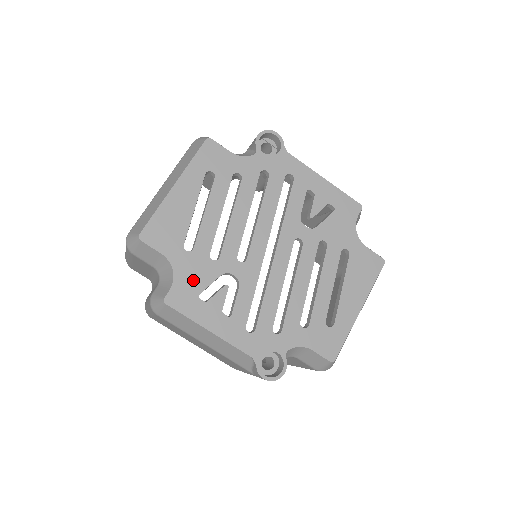
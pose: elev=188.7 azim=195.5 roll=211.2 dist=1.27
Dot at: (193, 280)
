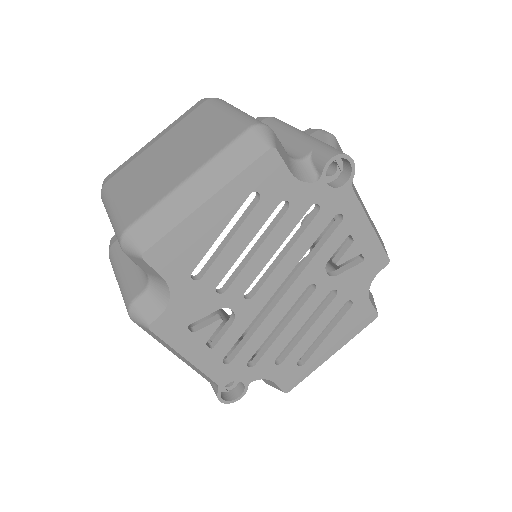
Dot at: (188, 310)
